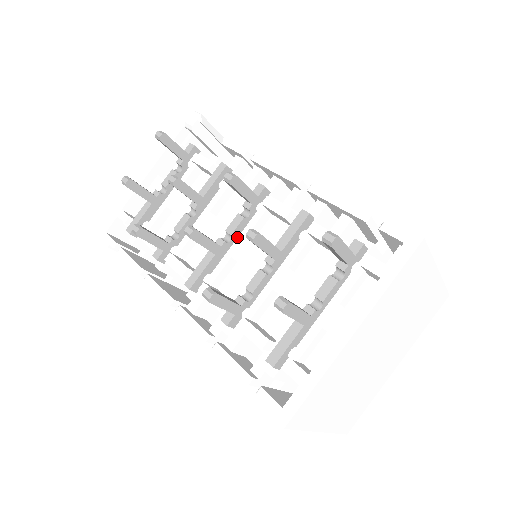
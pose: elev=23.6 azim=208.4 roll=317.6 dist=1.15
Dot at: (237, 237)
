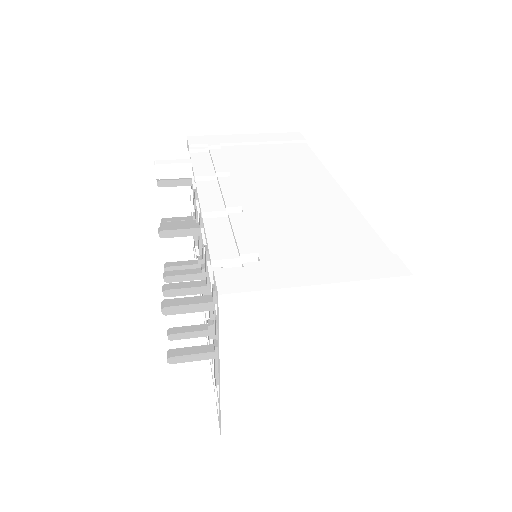
Dot at: occluded
